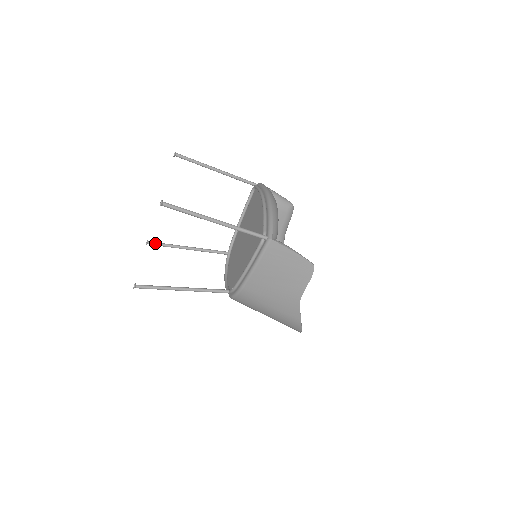
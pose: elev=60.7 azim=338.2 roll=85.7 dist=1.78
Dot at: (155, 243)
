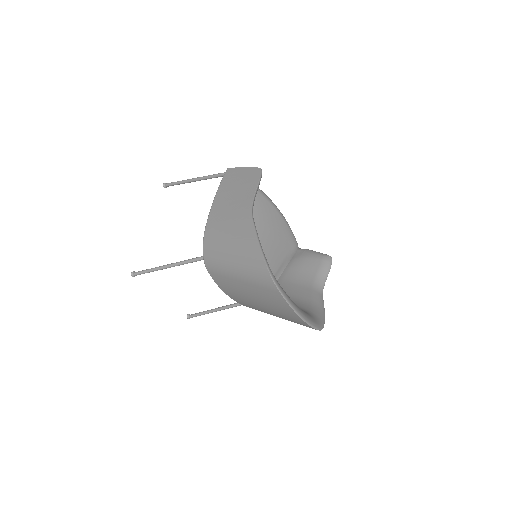
Dot at: (194, 314)
